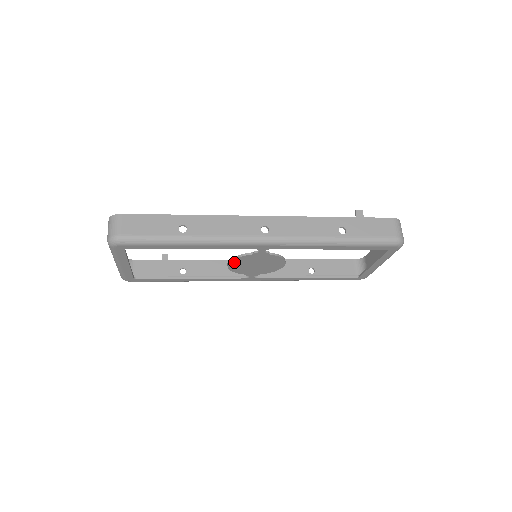
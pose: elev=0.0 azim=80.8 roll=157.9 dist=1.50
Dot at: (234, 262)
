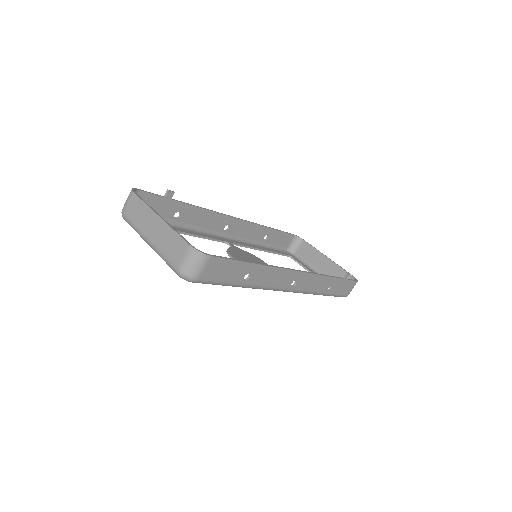
Dot at: occluded
